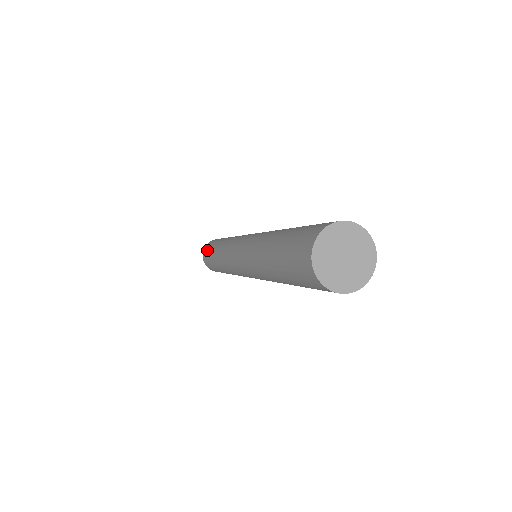
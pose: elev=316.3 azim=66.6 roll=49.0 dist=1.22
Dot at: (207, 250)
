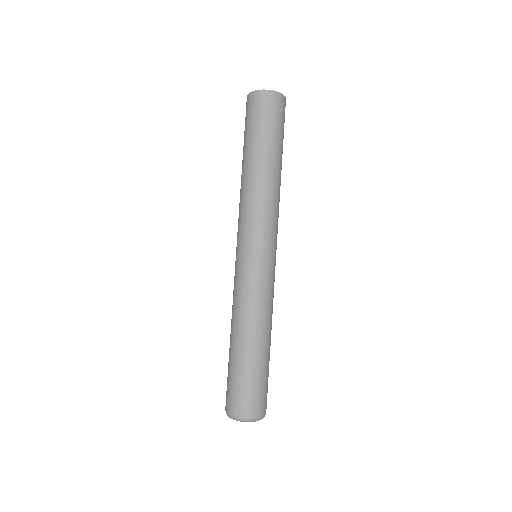
Dot at: occluded
